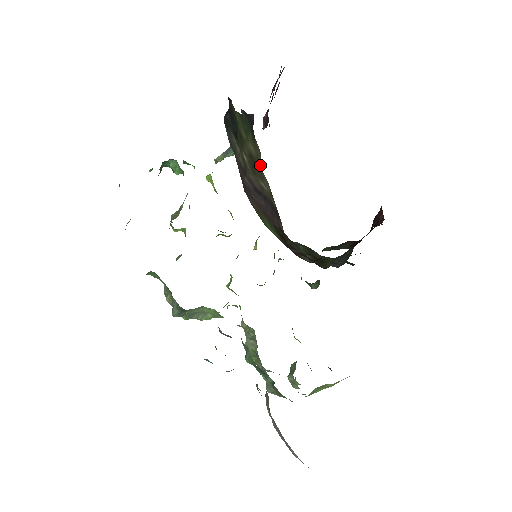
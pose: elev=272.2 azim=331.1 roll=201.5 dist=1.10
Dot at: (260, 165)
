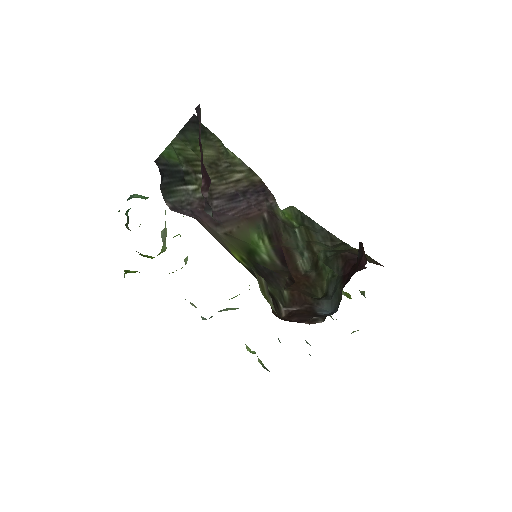
Dot at: (226, 154)
